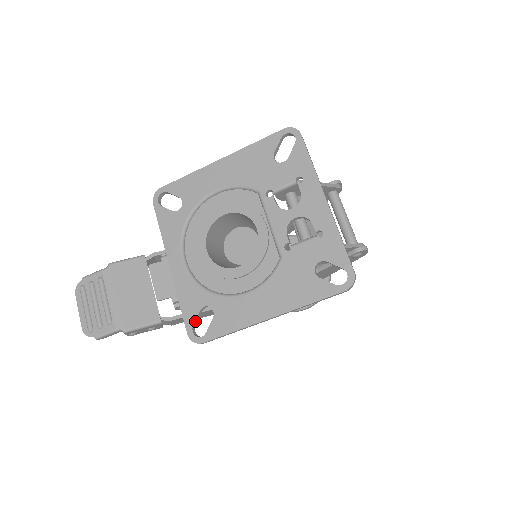
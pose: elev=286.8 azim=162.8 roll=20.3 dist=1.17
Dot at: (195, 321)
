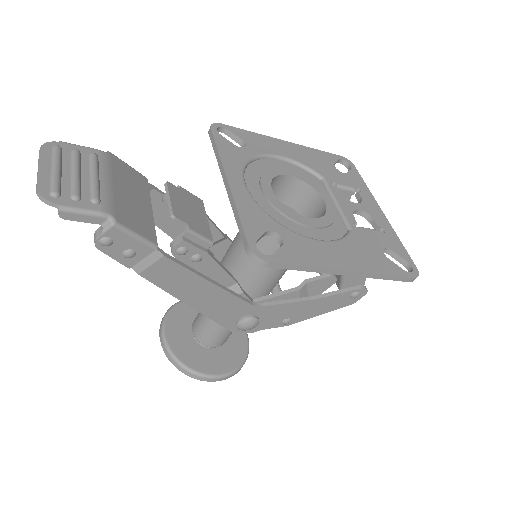
Dot at: (258, 239)
